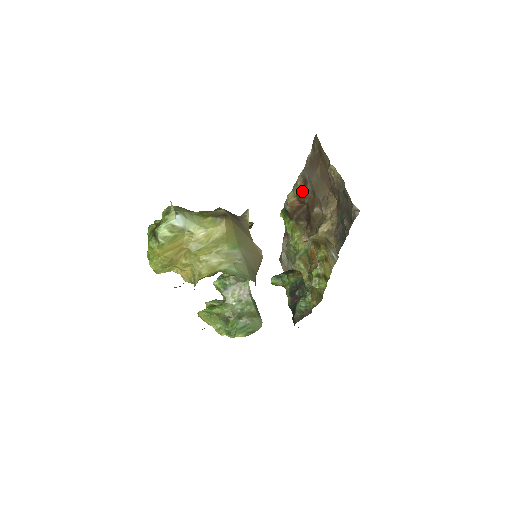
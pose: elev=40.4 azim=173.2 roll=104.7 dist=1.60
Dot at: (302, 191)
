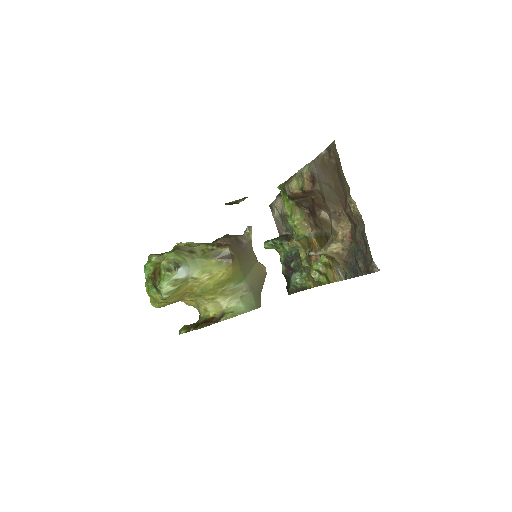
Dot at: (309, 188)
